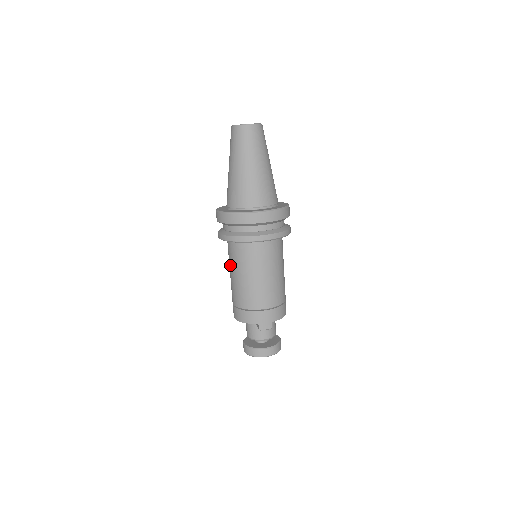
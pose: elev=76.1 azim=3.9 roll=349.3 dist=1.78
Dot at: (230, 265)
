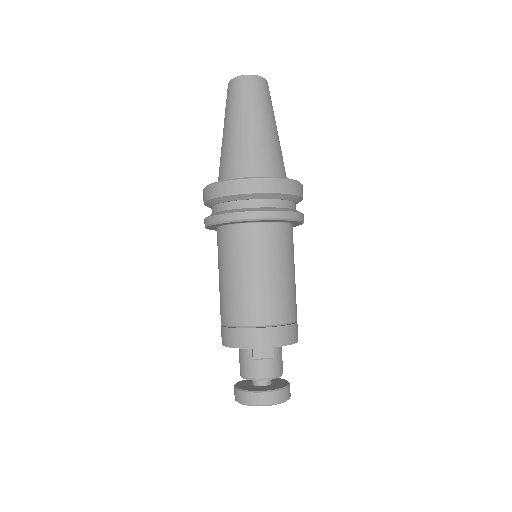
Dot at: (218, 265)
